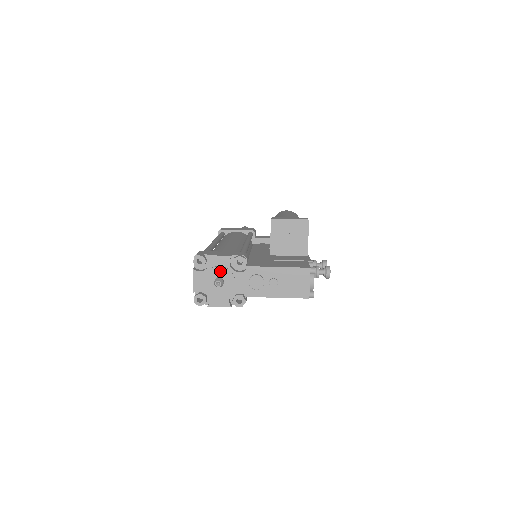
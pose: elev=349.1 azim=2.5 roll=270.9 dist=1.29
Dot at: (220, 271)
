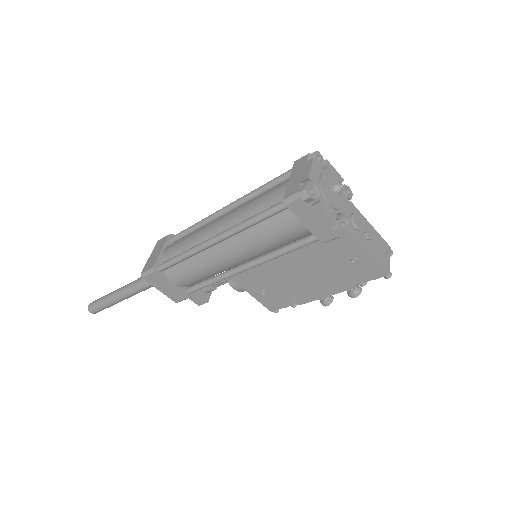
Dot at: (335, 182)
